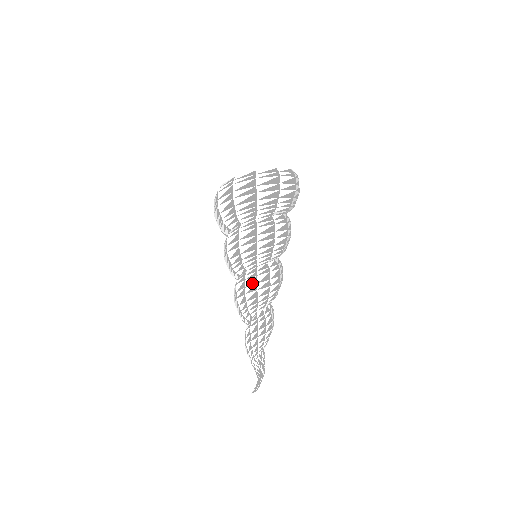
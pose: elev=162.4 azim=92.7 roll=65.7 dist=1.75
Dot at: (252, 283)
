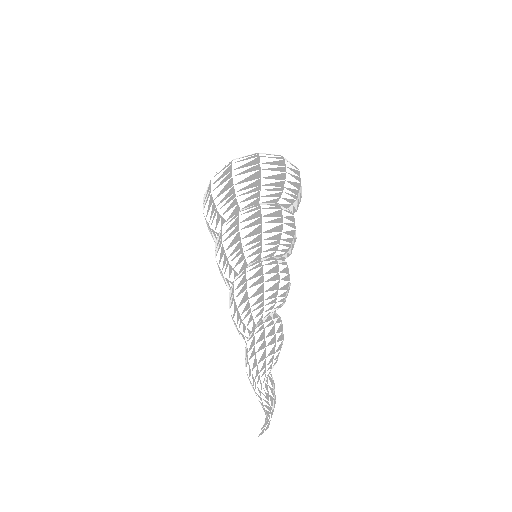
Dot at: (256, 275)
